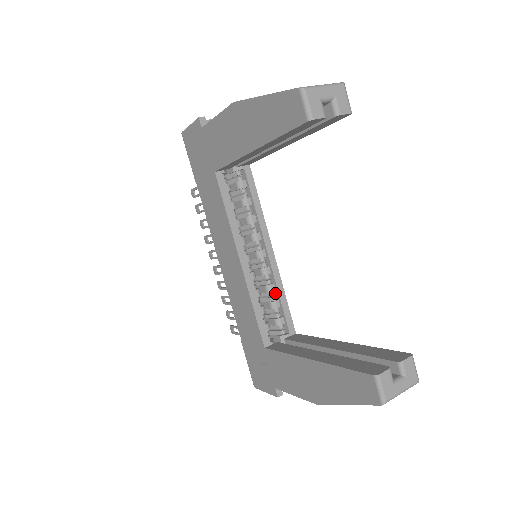
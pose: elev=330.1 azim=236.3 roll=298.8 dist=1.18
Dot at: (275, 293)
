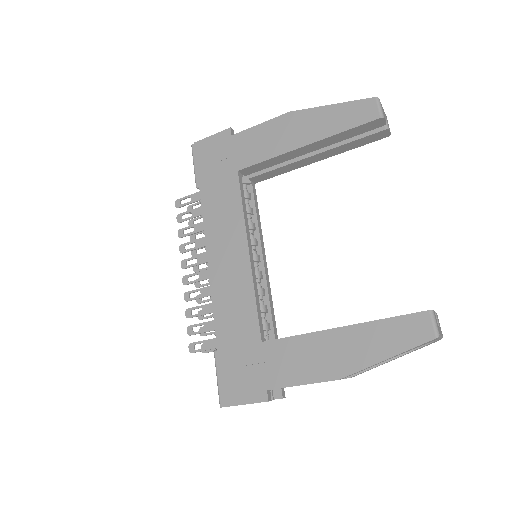
Dot at: (263, 299)
